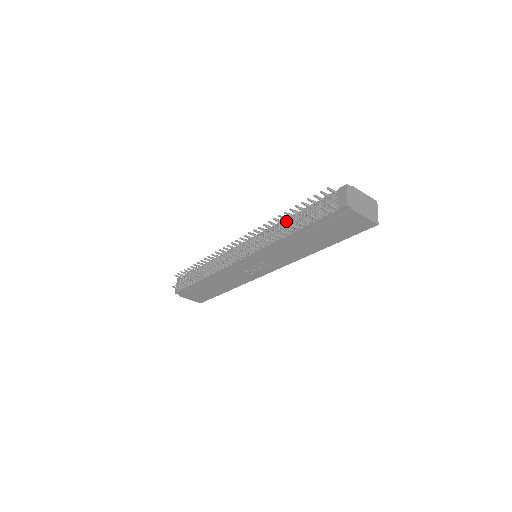
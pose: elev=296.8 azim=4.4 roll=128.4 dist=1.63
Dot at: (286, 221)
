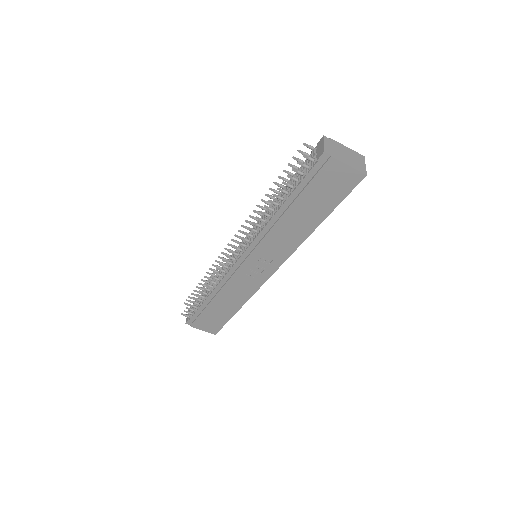
Dot at: (275, 201)
